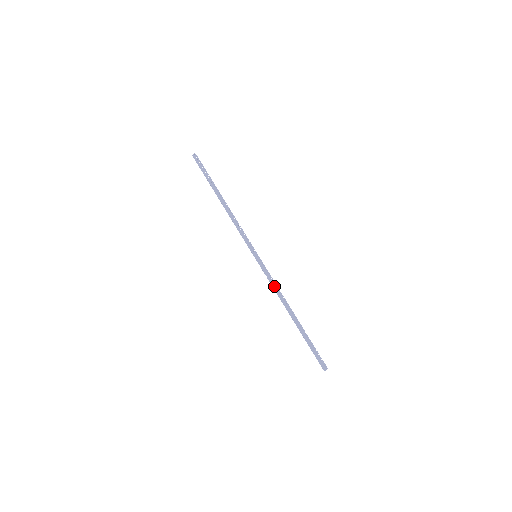
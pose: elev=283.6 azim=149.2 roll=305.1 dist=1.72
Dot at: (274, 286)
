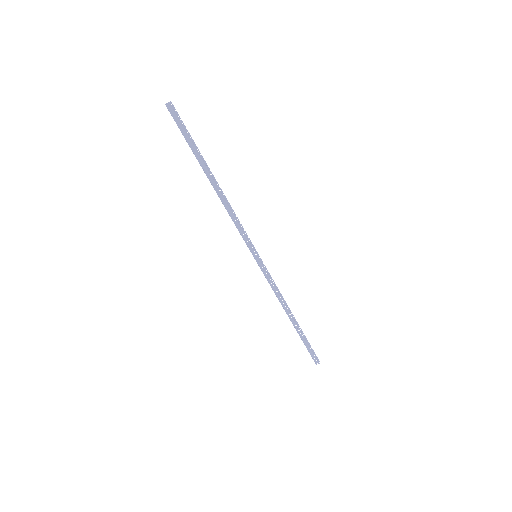
Dot at: (275, 290)
